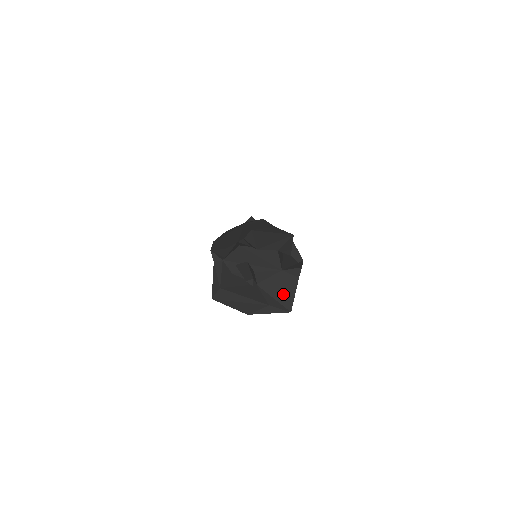
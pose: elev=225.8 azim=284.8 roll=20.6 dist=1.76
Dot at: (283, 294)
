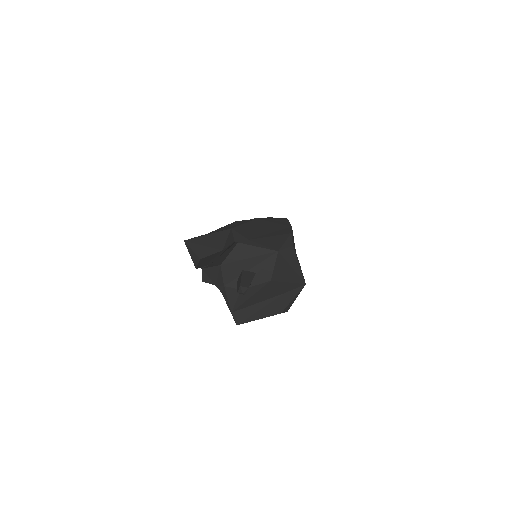
Dot at: (291, 272)
